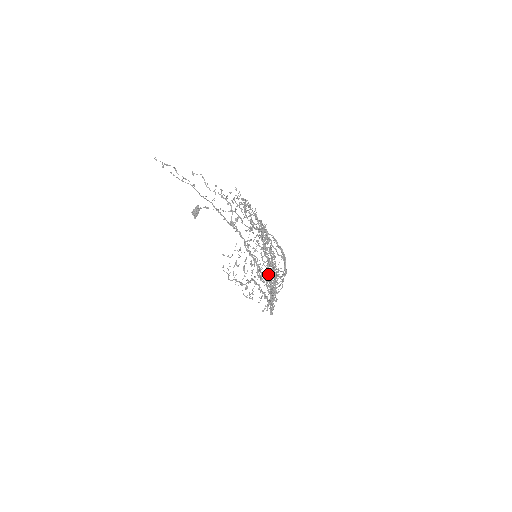
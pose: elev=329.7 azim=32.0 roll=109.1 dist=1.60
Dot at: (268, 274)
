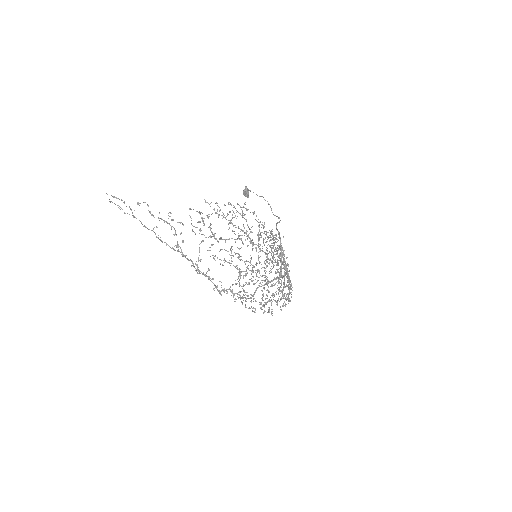
Dot at: (239, 286)
